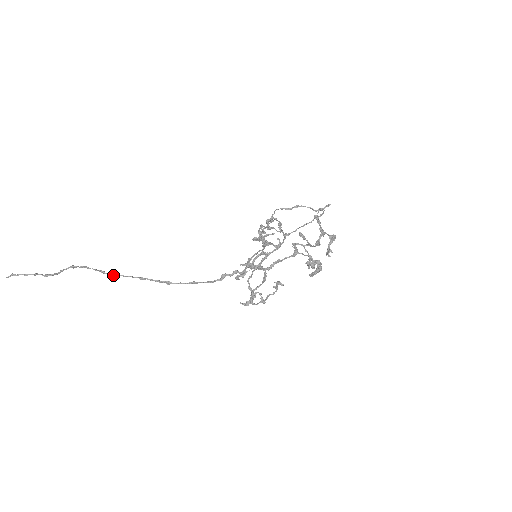
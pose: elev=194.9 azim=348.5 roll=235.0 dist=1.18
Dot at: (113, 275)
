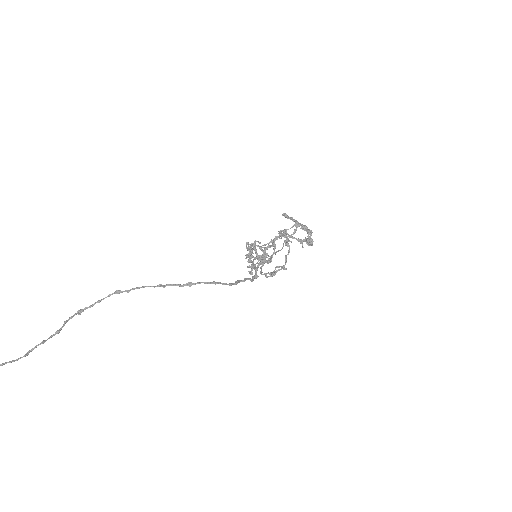
Dot at: (131, 289)
